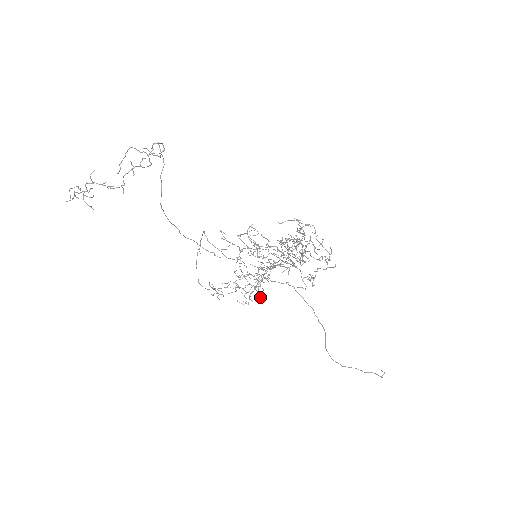
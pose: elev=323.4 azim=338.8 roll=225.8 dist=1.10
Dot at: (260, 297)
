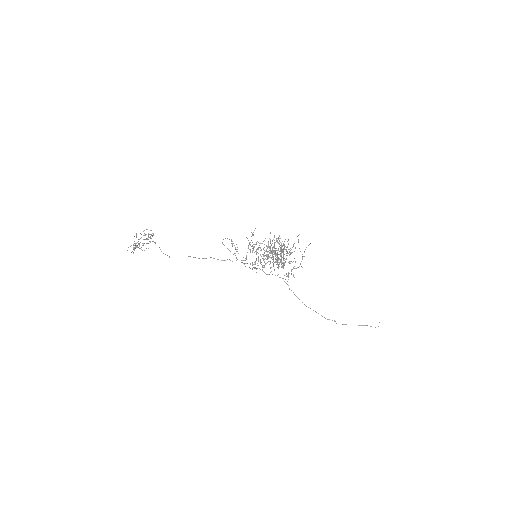
Dot at: occluded
